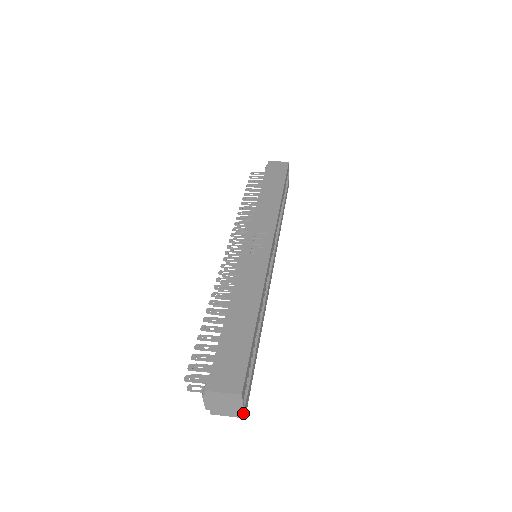
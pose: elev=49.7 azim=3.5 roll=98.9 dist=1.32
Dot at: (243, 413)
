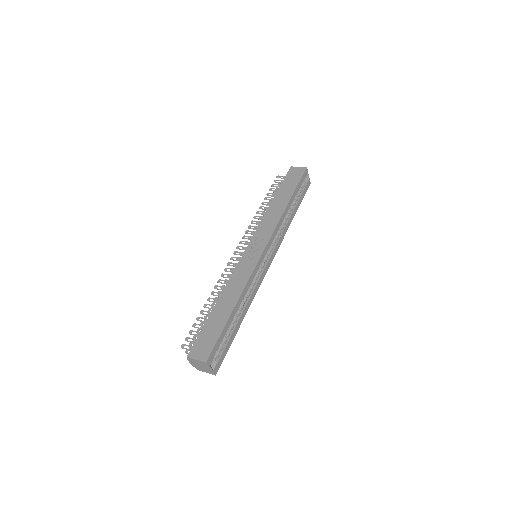
Dot at: (213, 372)
